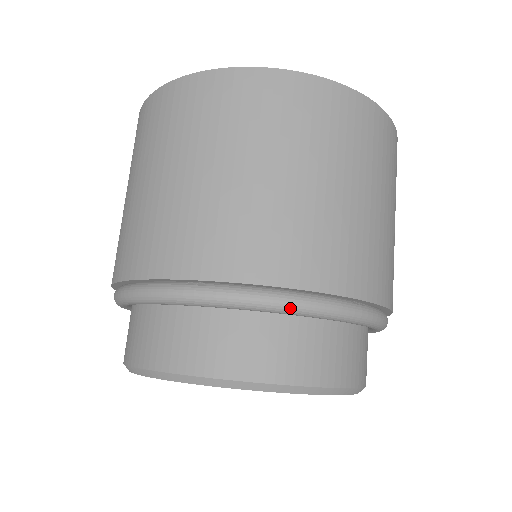
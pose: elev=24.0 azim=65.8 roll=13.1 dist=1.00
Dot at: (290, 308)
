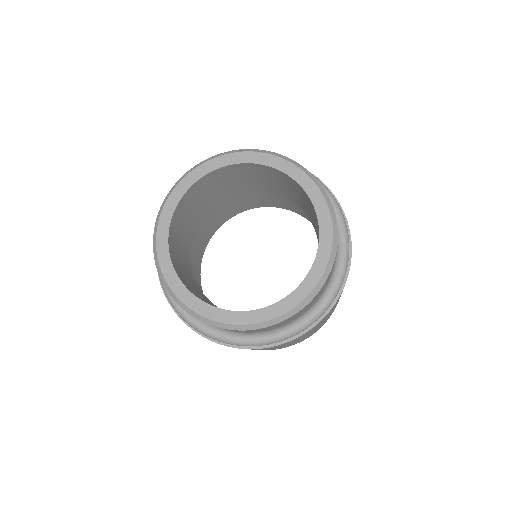
Dot at: occluded
